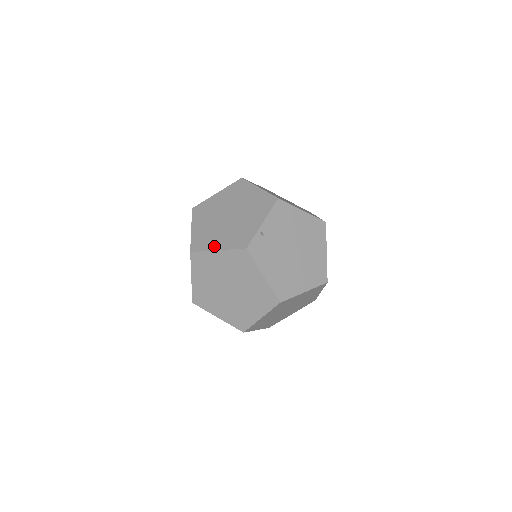
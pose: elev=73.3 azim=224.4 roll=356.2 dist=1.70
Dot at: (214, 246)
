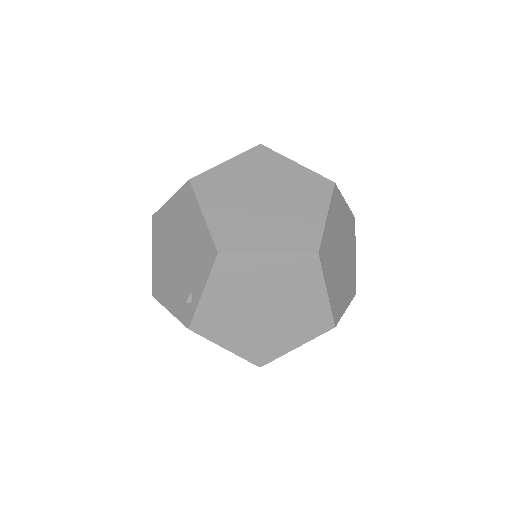
Dot at: occluded
